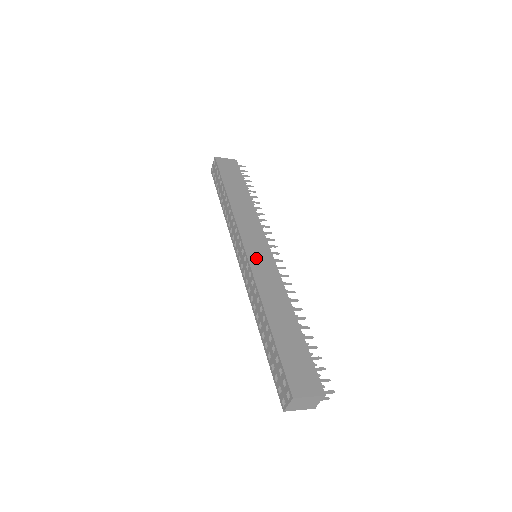
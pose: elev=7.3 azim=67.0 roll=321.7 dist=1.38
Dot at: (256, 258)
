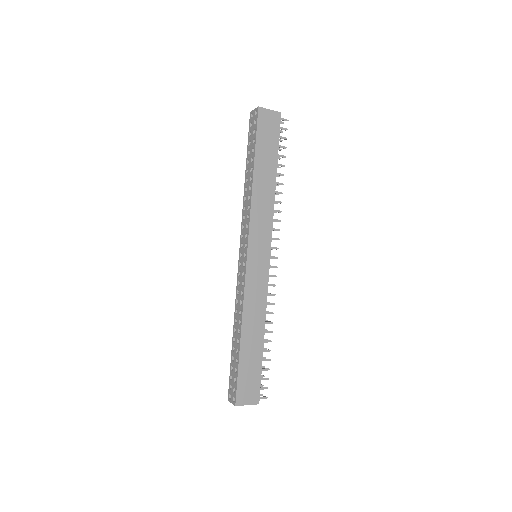
Dot at: (253, 268)
